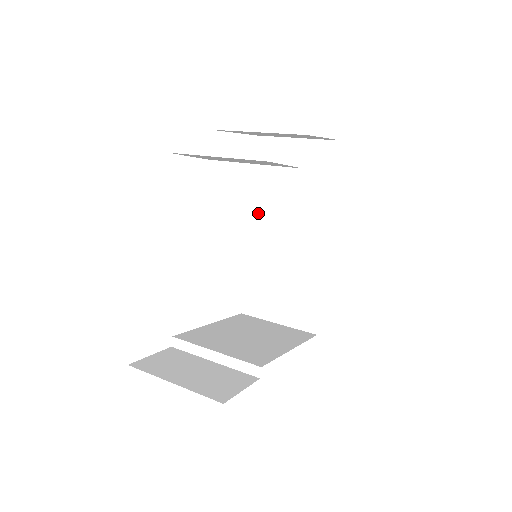
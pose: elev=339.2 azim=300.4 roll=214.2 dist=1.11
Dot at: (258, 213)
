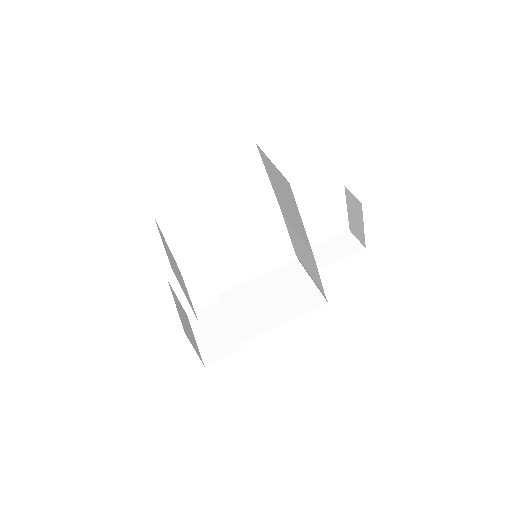
Dot at: (279, 201)
